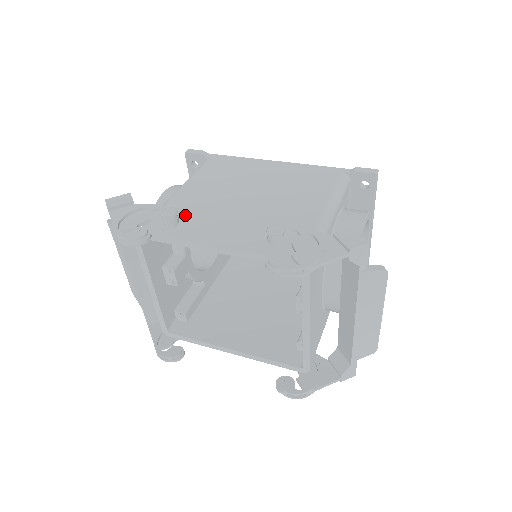
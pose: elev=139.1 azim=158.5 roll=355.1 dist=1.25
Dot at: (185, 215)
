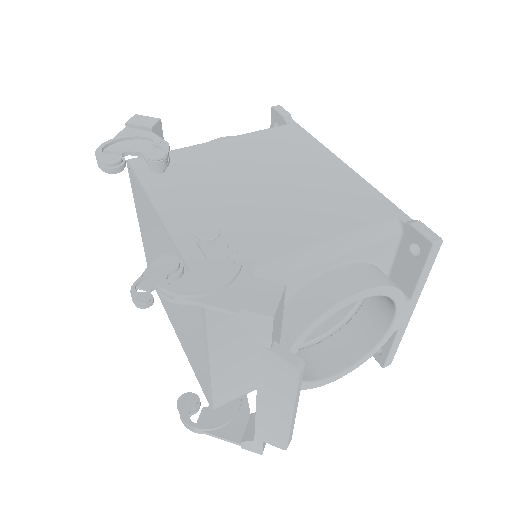
Dot at: (182, 168)
